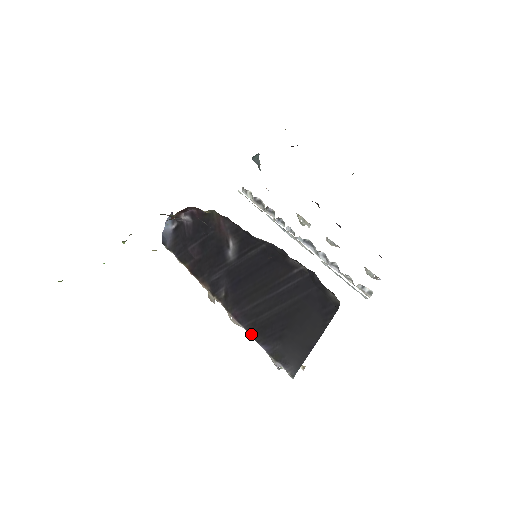
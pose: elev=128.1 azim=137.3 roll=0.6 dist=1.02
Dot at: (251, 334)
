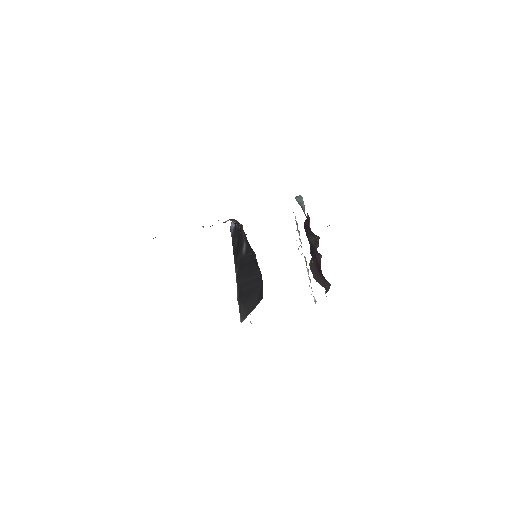
Dot at: (237, 296)
